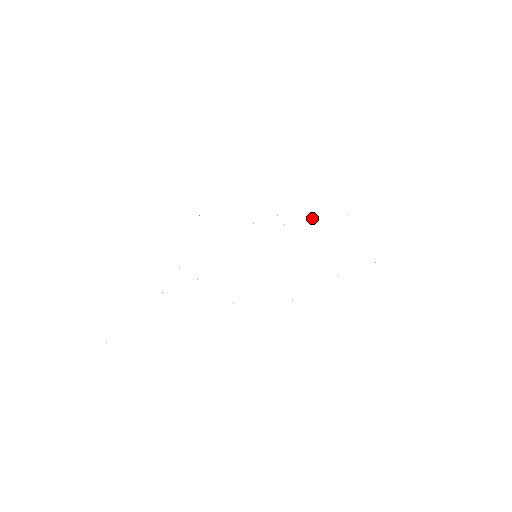
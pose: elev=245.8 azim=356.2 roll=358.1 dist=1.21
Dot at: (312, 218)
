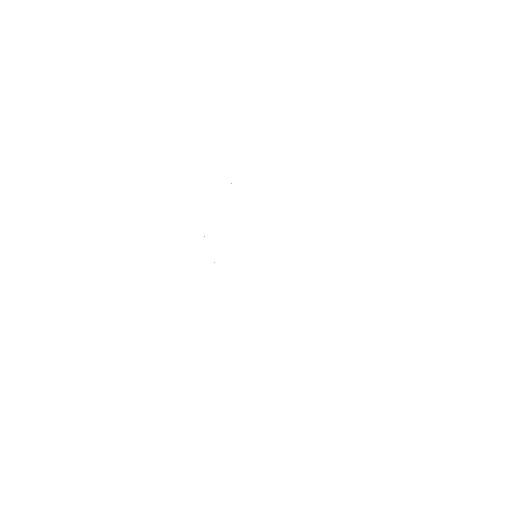
Dot at: occluded
